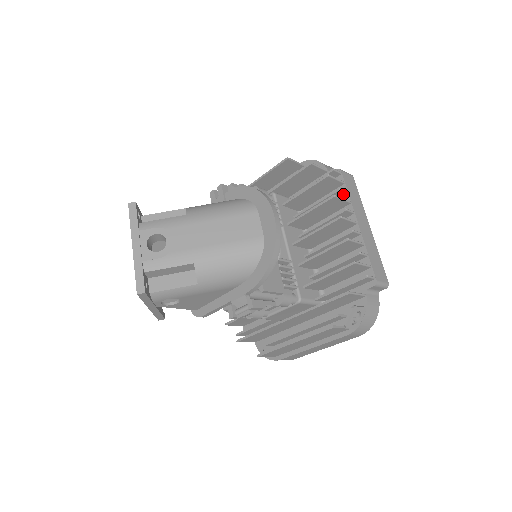
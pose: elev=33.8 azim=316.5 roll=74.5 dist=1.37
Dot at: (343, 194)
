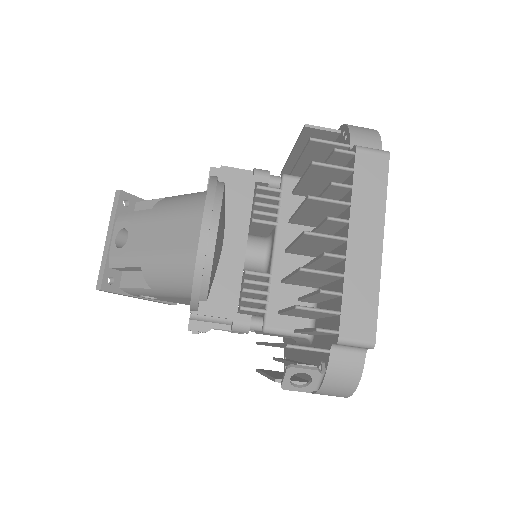
Dot at: (346, 189)
